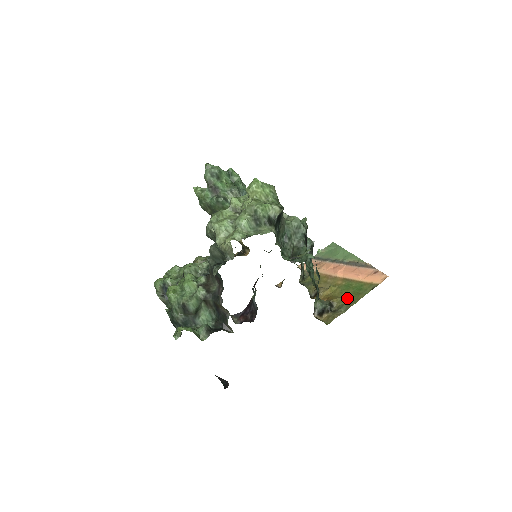
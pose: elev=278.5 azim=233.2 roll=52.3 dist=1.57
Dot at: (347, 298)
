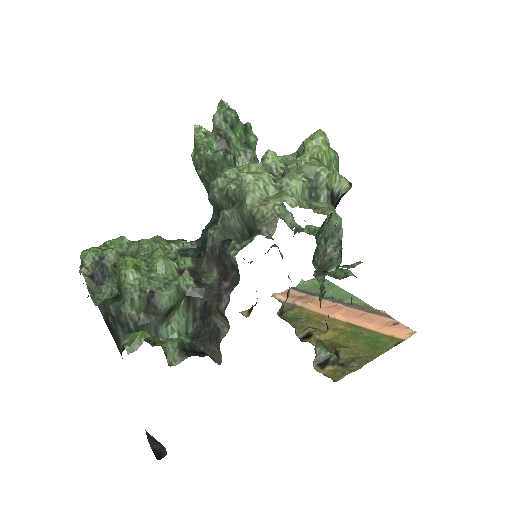
Dot at: (359, 350)
